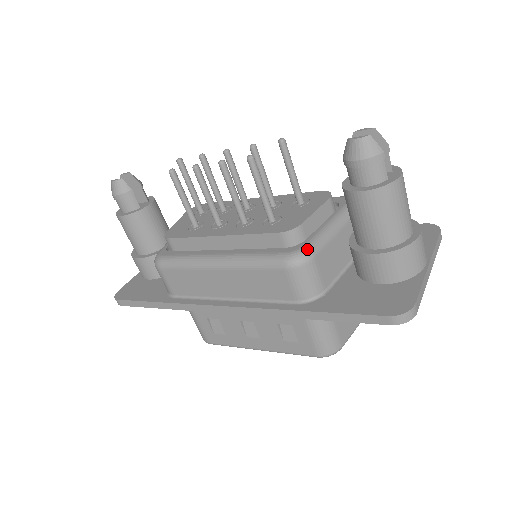
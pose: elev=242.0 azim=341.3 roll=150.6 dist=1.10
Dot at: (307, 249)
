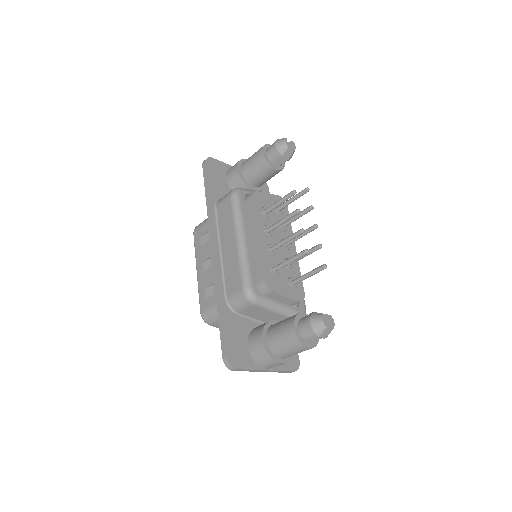
Dot at: (258, 299)
